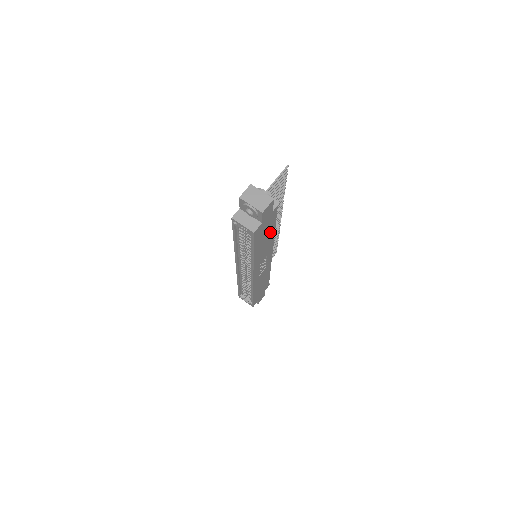
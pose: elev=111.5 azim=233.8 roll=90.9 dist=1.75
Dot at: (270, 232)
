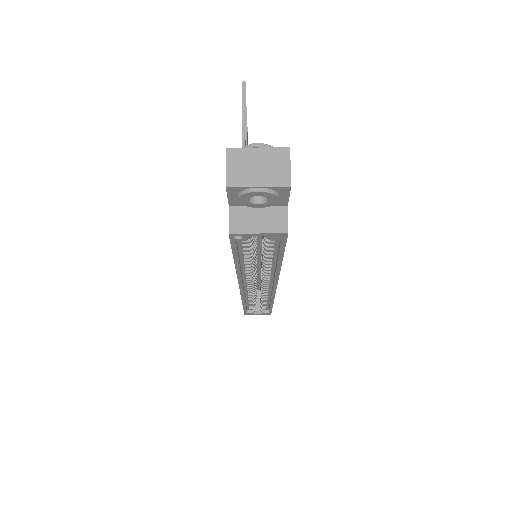
Dot at: occluded
